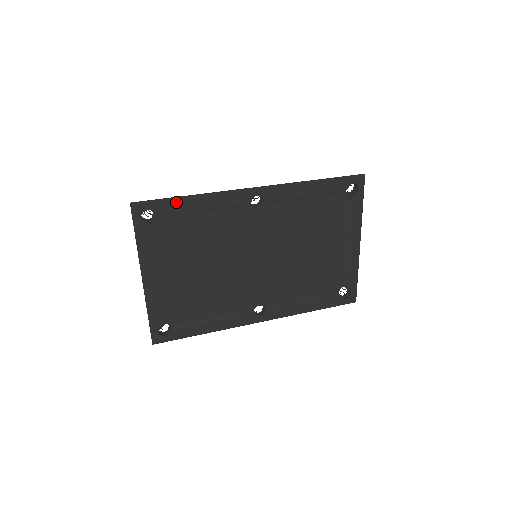
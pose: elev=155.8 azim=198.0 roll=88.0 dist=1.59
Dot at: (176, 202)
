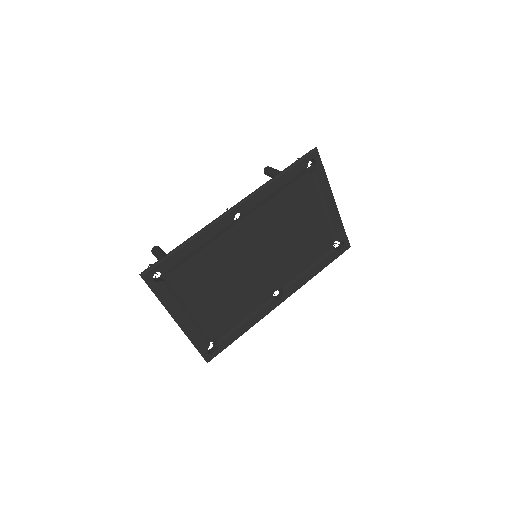
Dot at: (175, 254)
